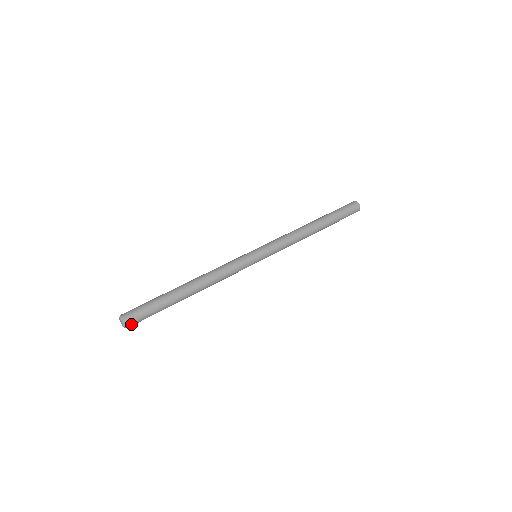
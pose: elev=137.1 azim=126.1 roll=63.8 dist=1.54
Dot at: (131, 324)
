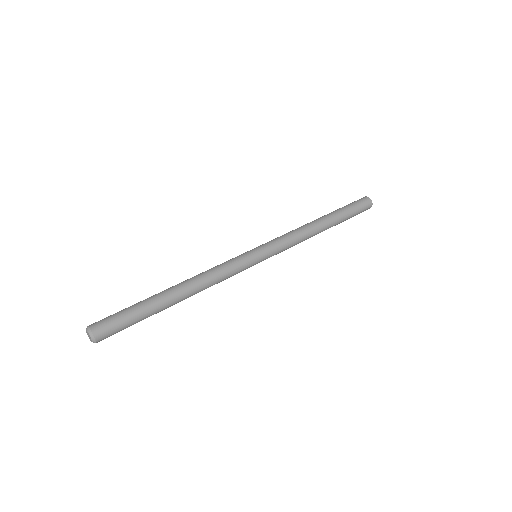
Dot at: (100, 334)
